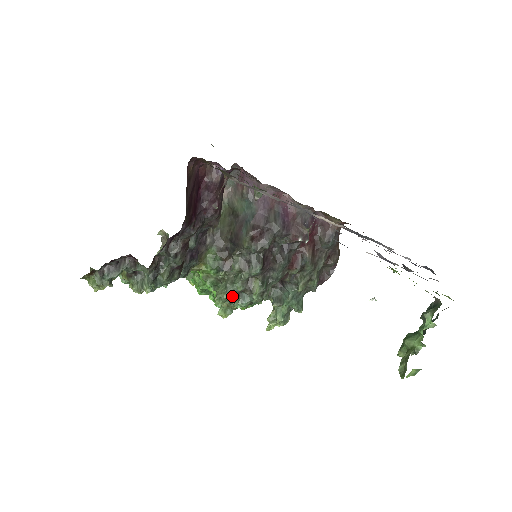
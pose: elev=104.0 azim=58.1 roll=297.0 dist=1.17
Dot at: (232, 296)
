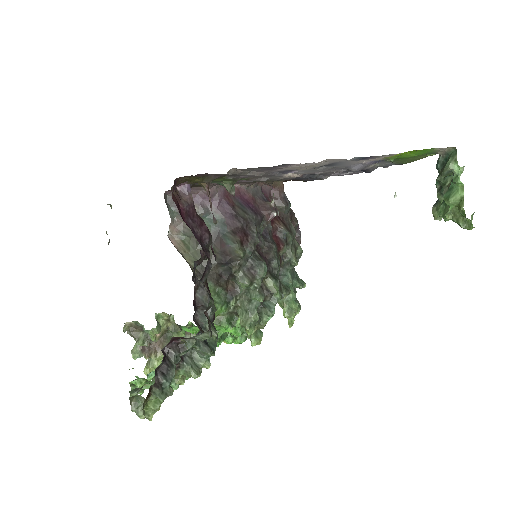
Dot at: (256, 315)
